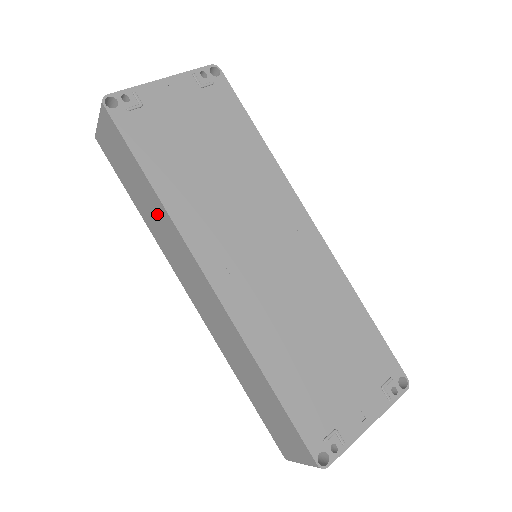
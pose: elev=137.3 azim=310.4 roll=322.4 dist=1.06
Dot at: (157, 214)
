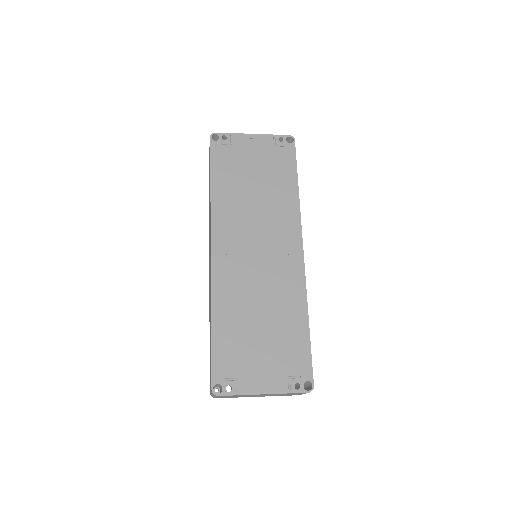
Dot at: occluded
